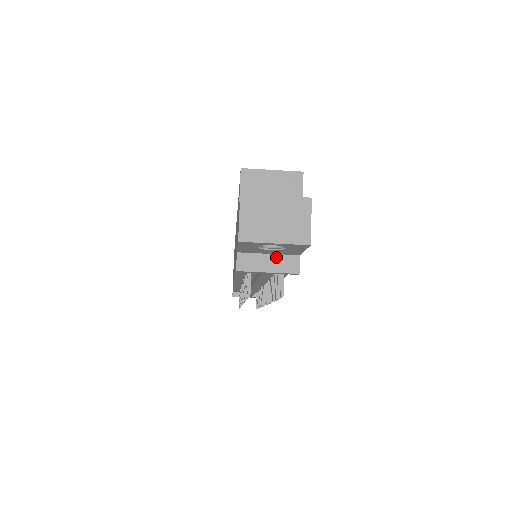
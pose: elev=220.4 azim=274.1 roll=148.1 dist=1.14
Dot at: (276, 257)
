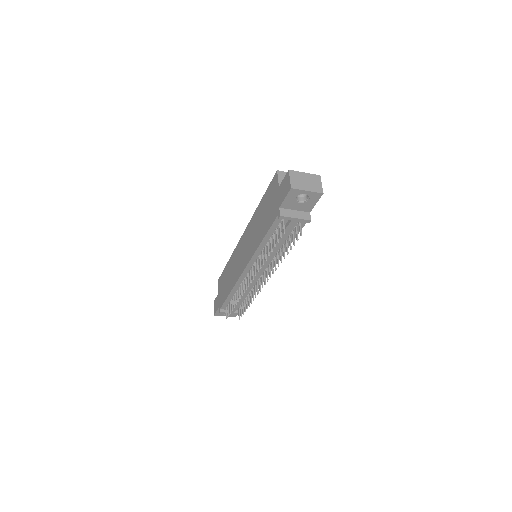
Dot at: (299, 212)
